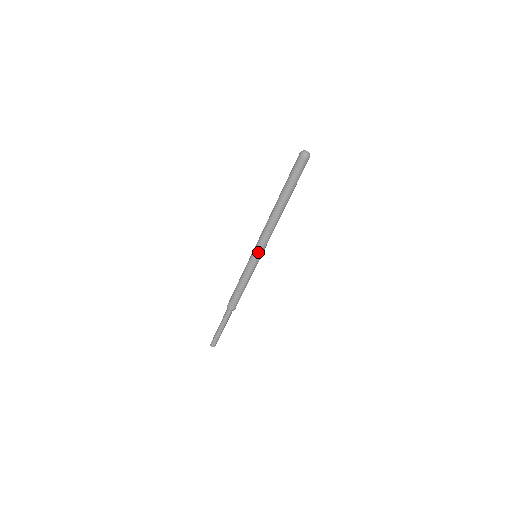
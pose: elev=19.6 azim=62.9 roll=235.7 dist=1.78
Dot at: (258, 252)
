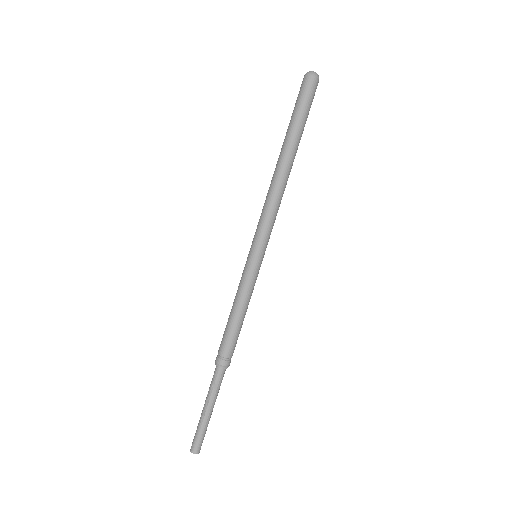
Dot at: (257, 243)
